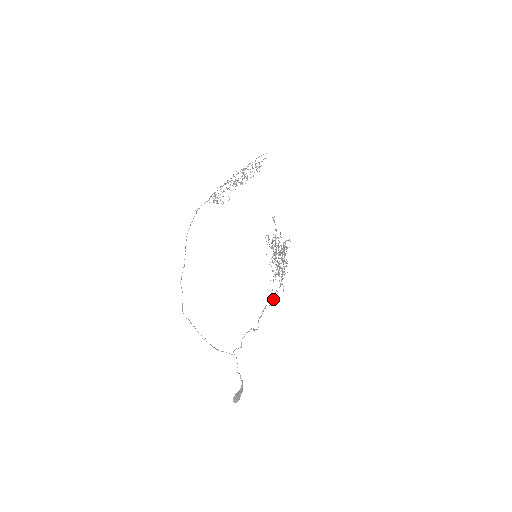
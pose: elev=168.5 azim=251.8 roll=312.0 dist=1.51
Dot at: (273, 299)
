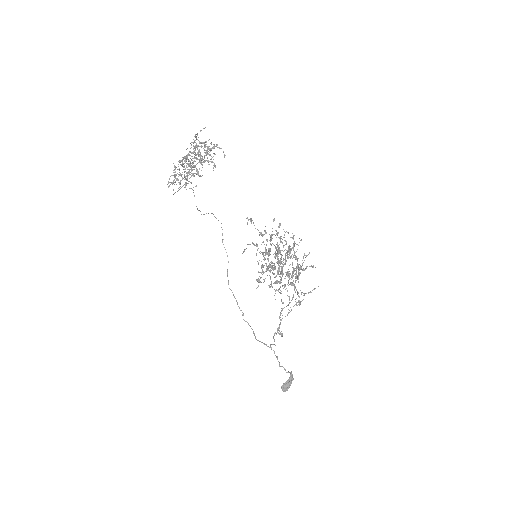
Dot at: occluded
